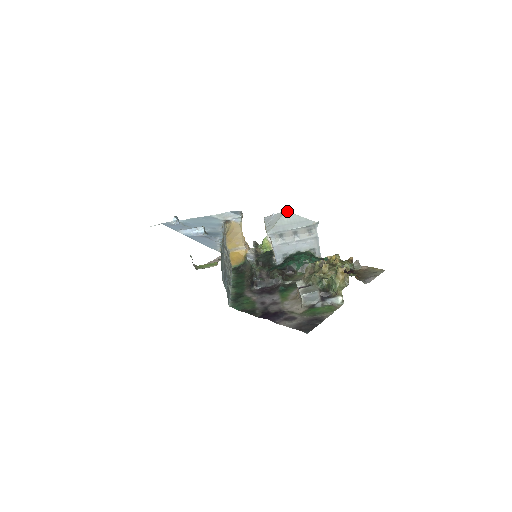
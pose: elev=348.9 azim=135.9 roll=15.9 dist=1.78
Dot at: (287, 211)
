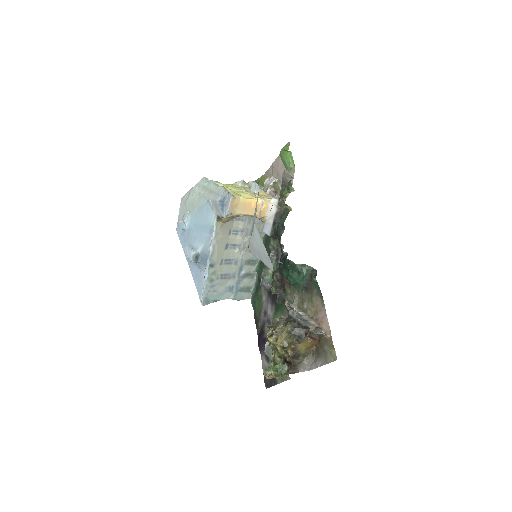
Dot at: (255, 226)
